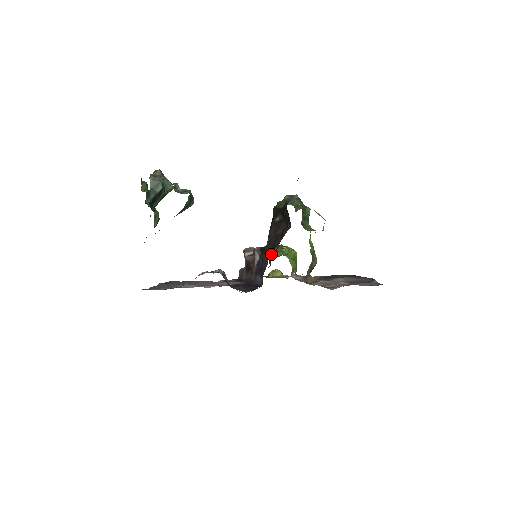
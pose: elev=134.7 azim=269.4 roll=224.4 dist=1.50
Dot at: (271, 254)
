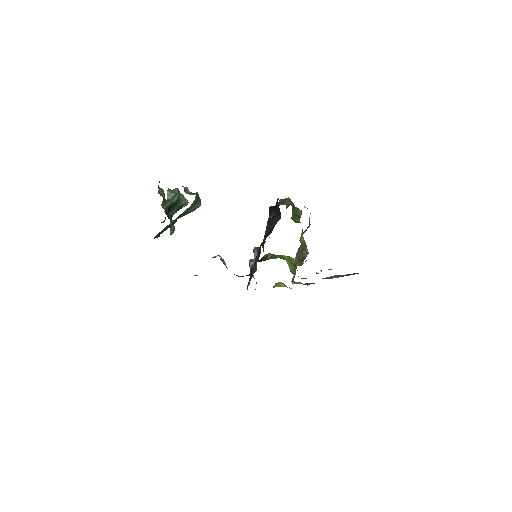
Dot at: (264, 242)
